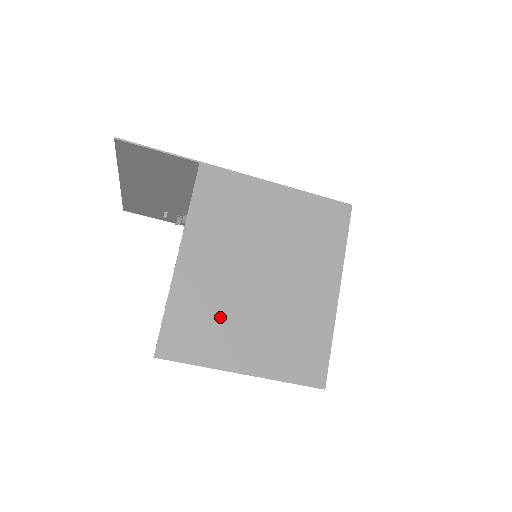
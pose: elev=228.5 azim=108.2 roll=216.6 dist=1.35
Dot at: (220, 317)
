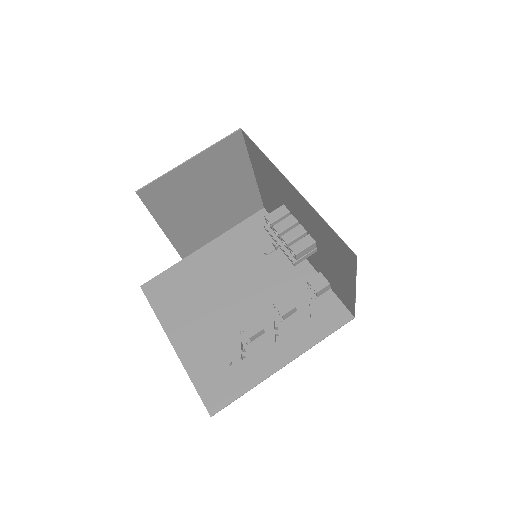
Dot at: (180, 193)
